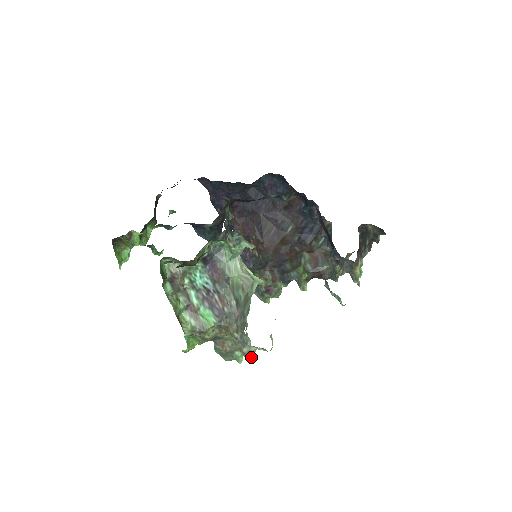
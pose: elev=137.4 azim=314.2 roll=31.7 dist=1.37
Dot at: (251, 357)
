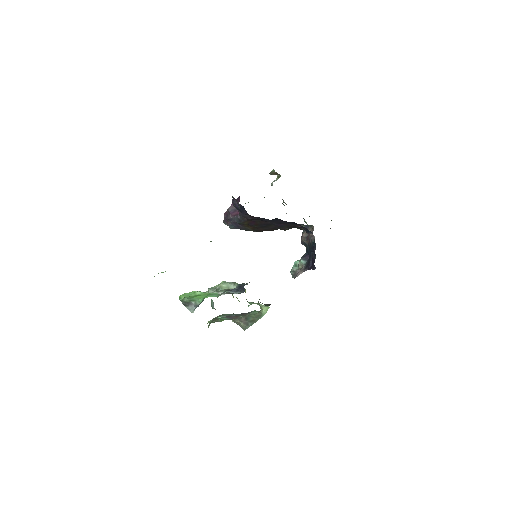
Dot at: occluded
